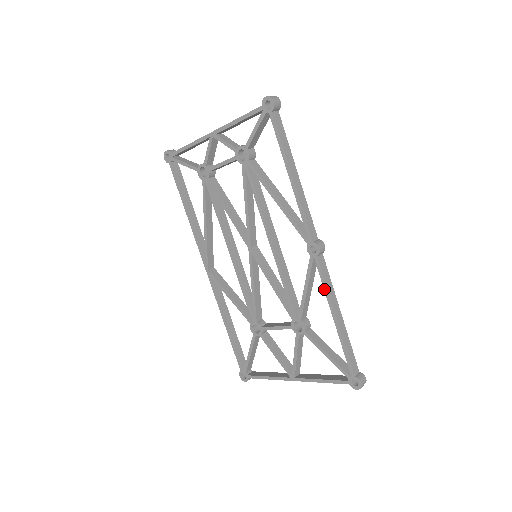
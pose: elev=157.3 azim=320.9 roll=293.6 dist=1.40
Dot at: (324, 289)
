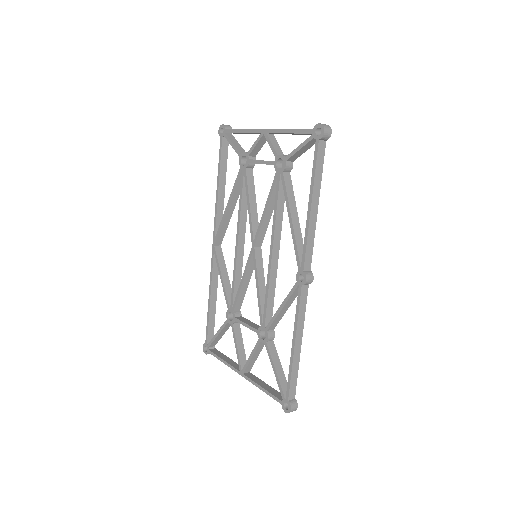
Dot at: (295, 316)
